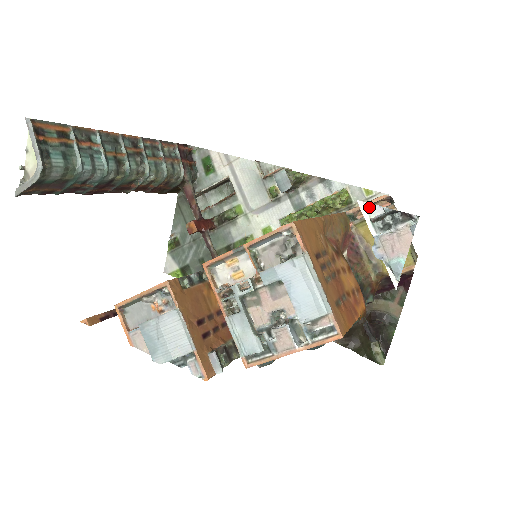
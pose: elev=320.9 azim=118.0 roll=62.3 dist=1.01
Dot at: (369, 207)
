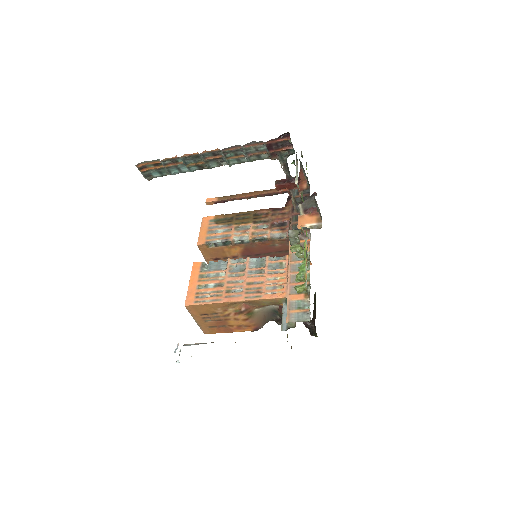
Dot at: occluded
